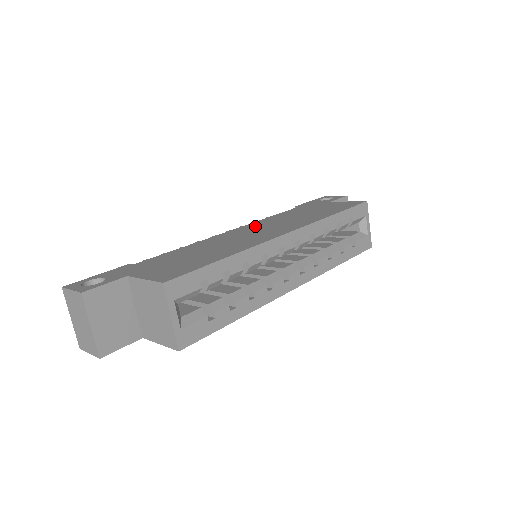
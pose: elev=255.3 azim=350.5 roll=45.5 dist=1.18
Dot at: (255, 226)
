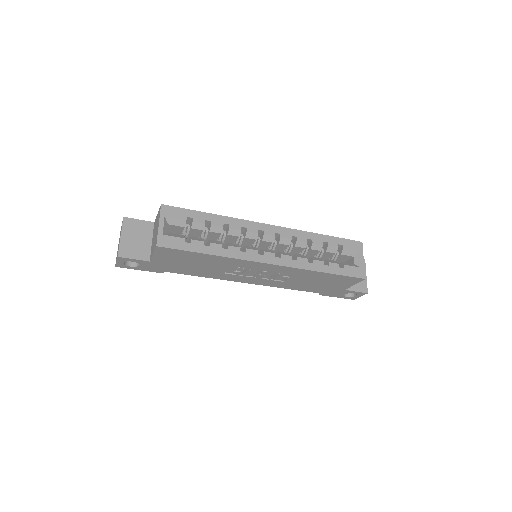
Dot at: occluded
